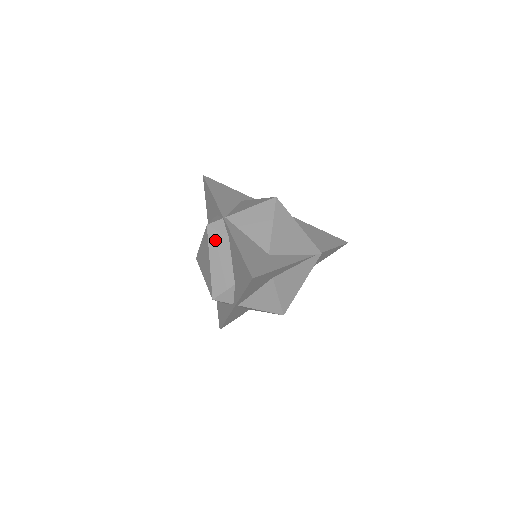
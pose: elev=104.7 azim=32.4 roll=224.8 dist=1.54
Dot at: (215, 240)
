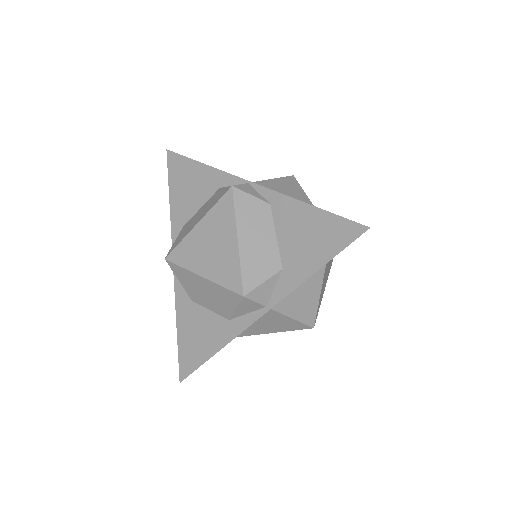
Dot at: (247, 207)
